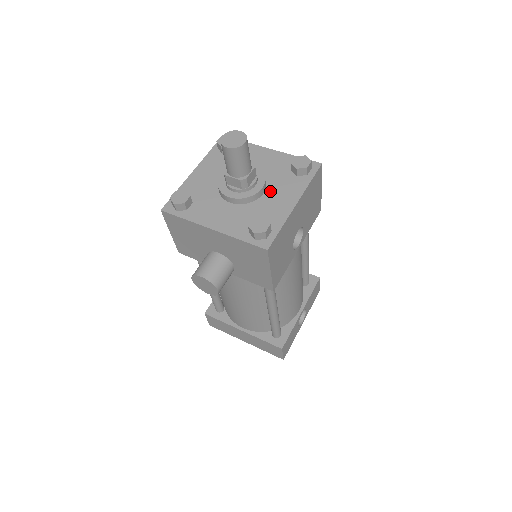
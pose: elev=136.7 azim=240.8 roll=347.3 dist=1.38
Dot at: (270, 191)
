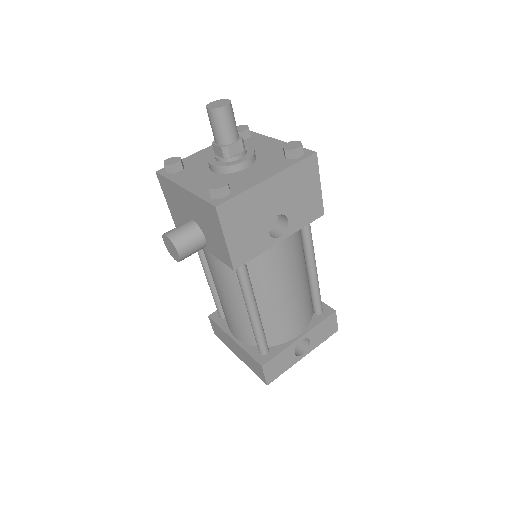
Dot at: (253, 167)
